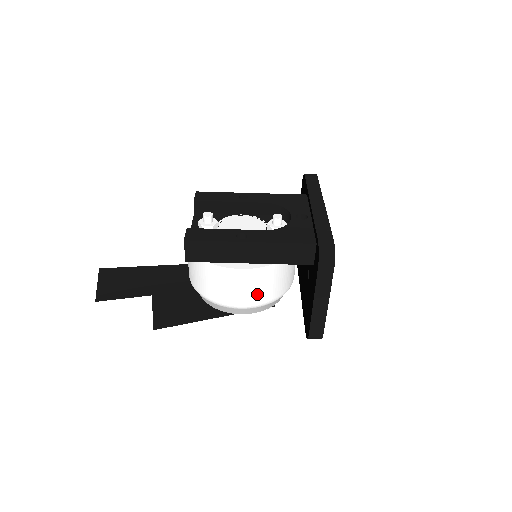
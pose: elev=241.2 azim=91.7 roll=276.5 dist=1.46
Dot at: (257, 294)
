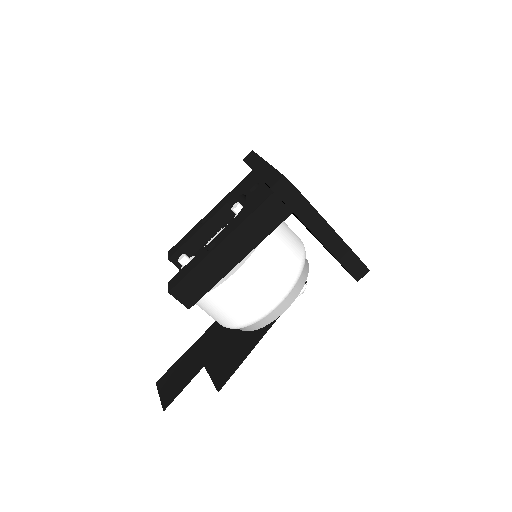
Dot at: (273, 283)
